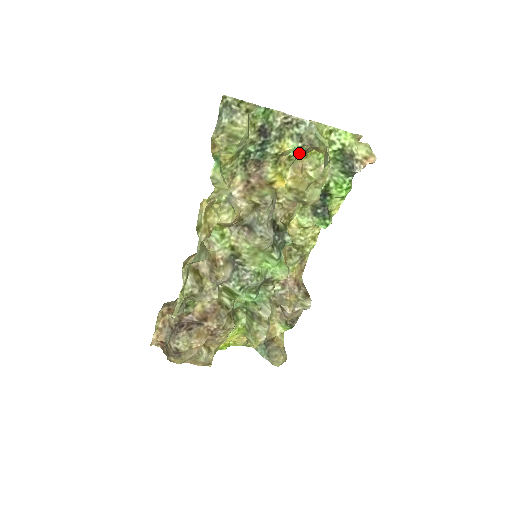
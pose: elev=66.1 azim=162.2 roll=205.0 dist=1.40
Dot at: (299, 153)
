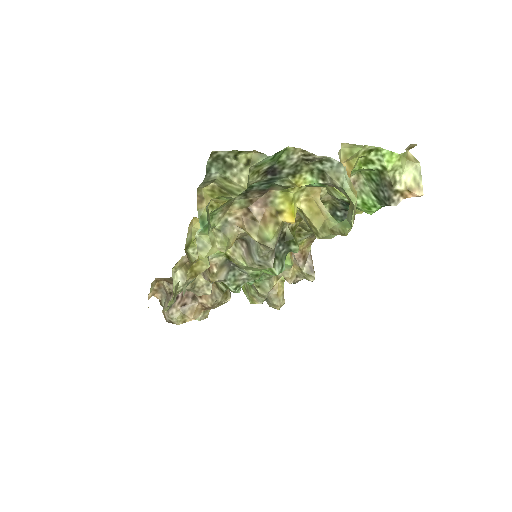
Dot at: (319, 186)
